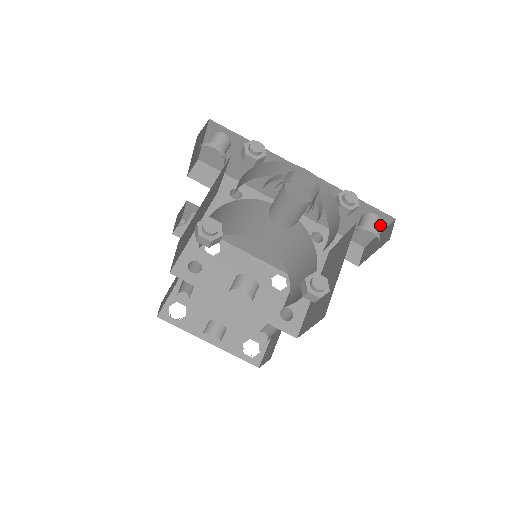
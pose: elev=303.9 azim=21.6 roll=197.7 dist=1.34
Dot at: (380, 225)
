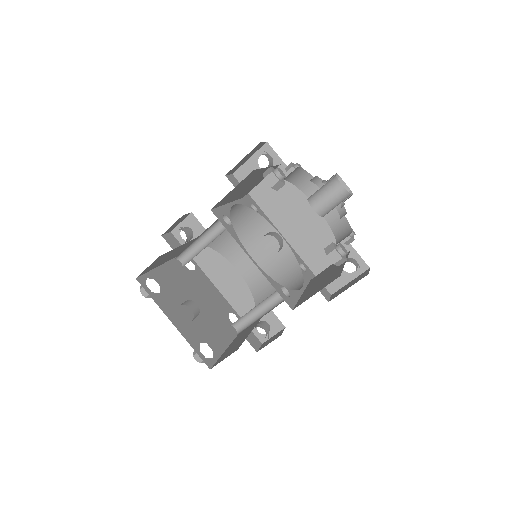
Dot at: (355, 272)
